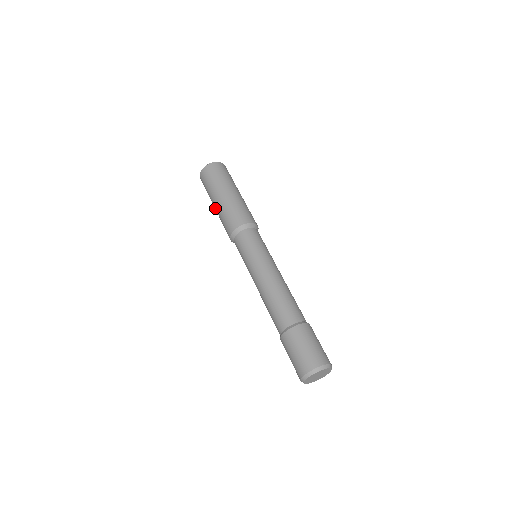
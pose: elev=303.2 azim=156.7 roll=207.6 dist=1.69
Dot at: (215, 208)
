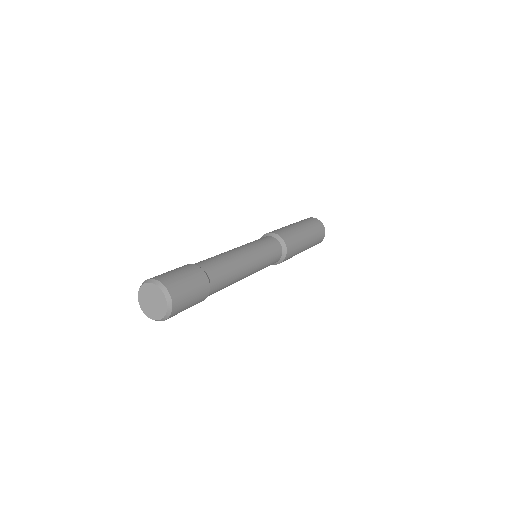
Dot at: occluded
